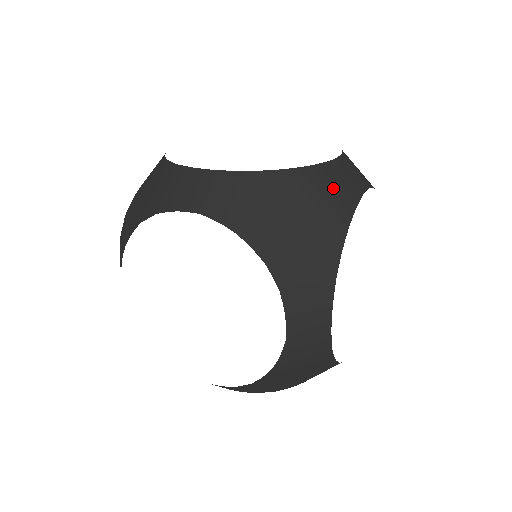
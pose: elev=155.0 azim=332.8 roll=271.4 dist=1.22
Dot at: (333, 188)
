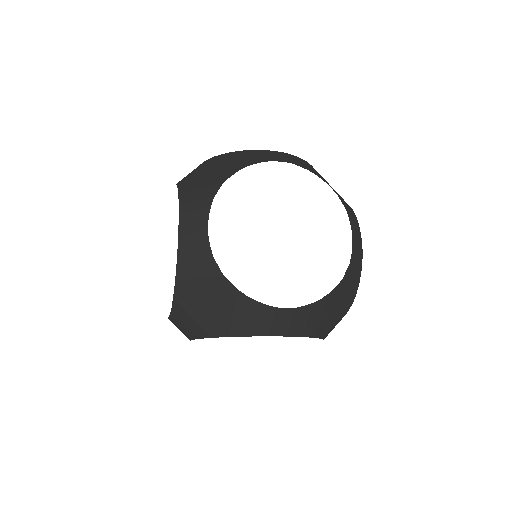
Dot at: (246, 157)
